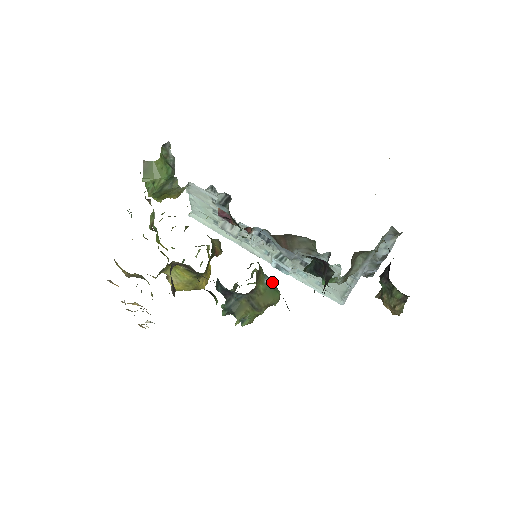
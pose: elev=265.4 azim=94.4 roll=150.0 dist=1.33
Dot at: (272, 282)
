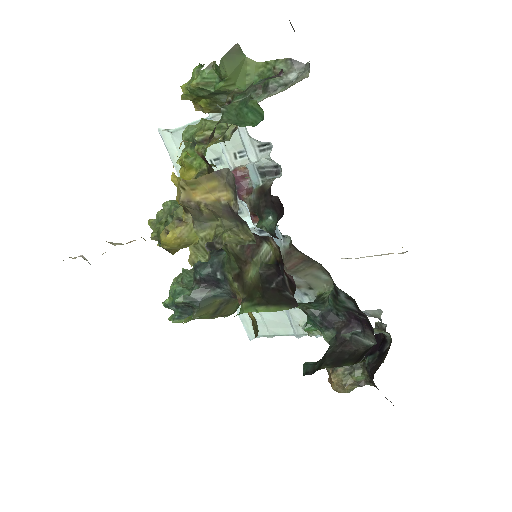
Dot at: occluded
